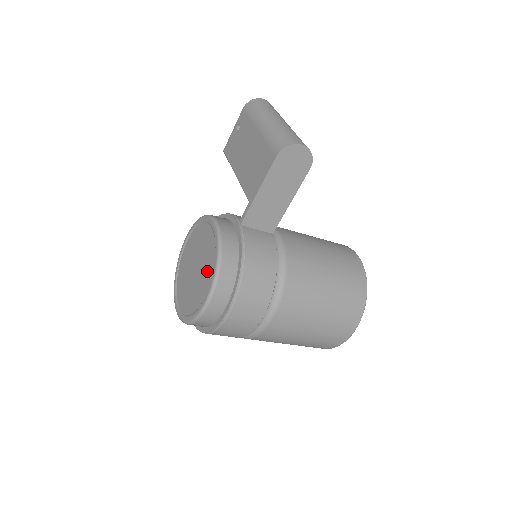
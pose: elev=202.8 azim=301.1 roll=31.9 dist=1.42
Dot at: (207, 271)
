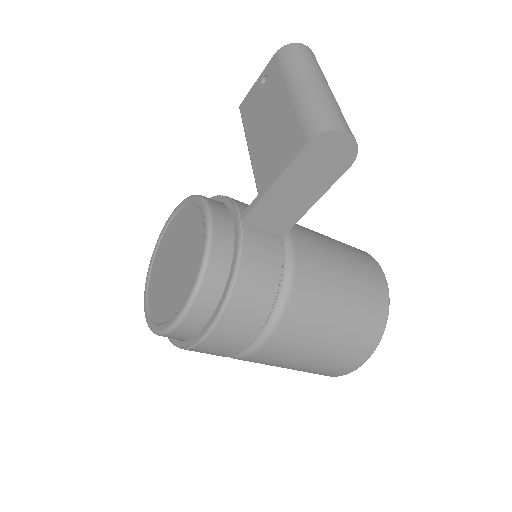
Dot at: (186, 276)
